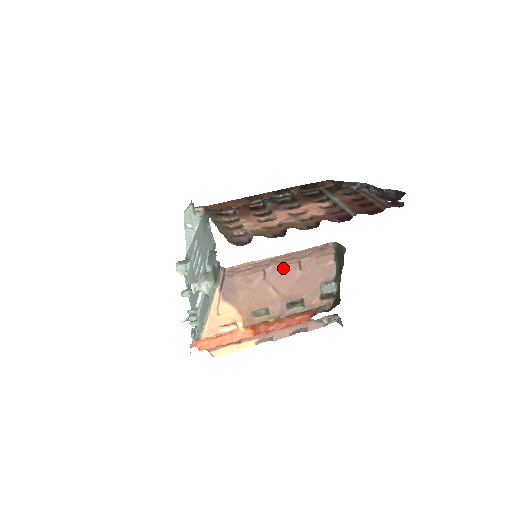
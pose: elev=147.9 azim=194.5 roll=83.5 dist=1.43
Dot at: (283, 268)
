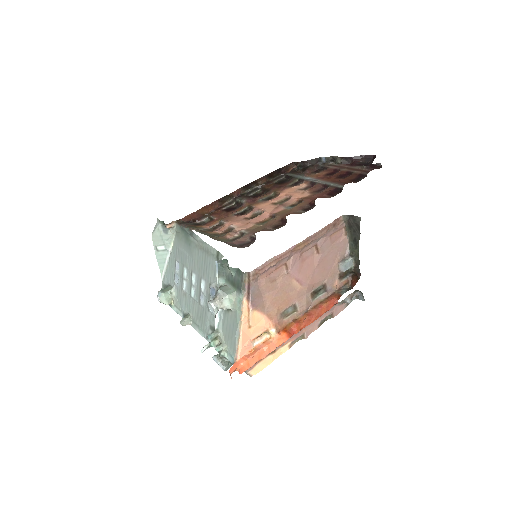
Dot at: (302, 256)
